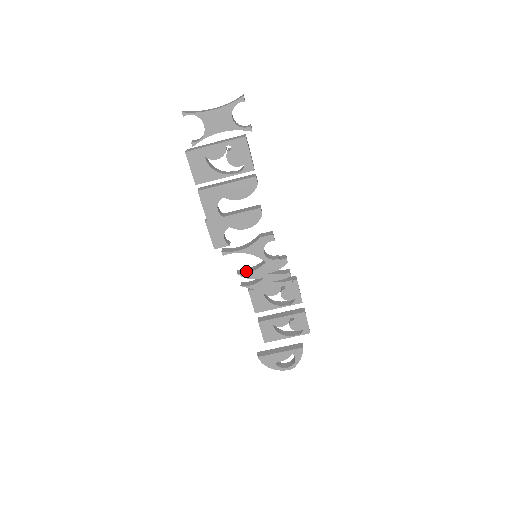
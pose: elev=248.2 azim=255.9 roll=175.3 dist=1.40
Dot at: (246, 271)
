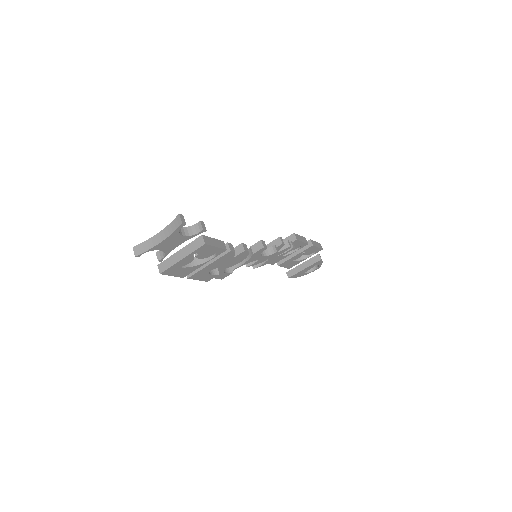
Dot at: occluded
